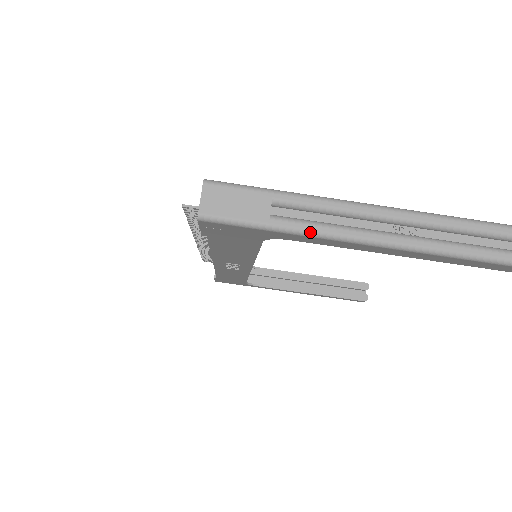
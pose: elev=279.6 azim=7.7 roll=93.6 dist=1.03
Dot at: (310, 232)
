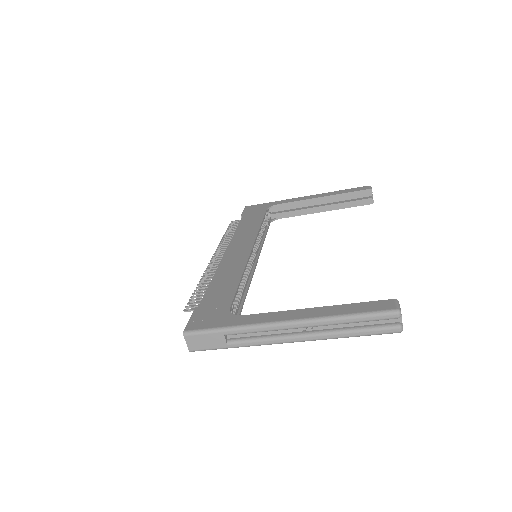
Dot at: occluded
